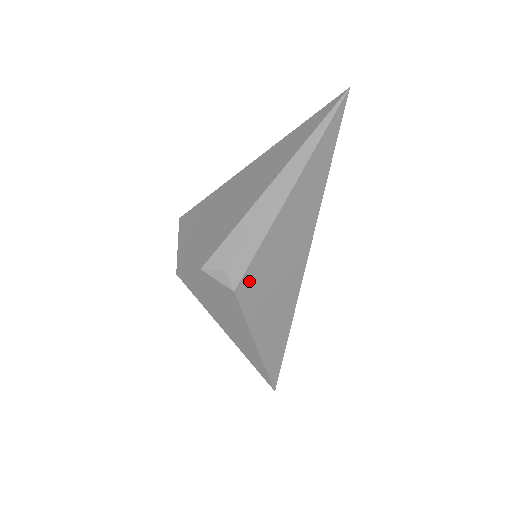
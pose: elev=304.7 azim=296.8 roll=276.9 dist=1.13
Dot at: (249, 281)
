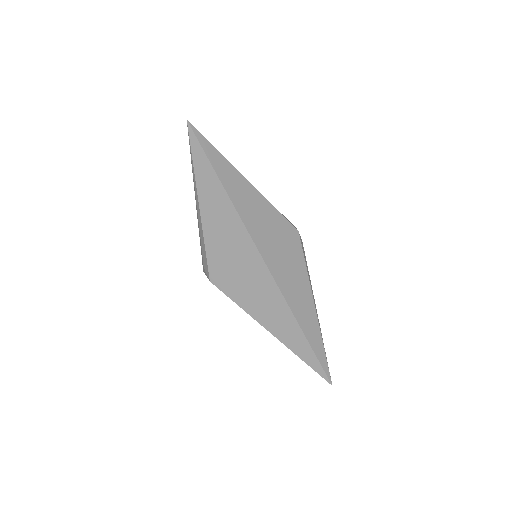
Dot at: (216, 272)
